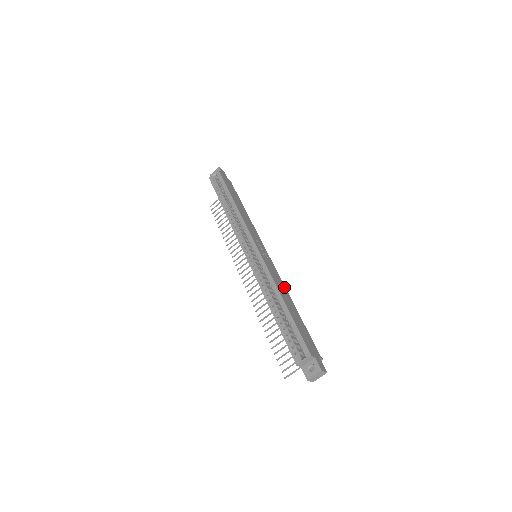
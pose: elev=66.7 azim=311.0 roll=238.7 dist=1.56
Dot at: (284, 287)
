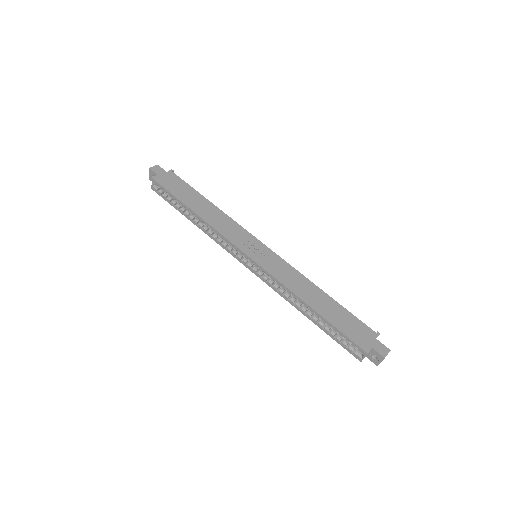
Dot at: (302, 278)
